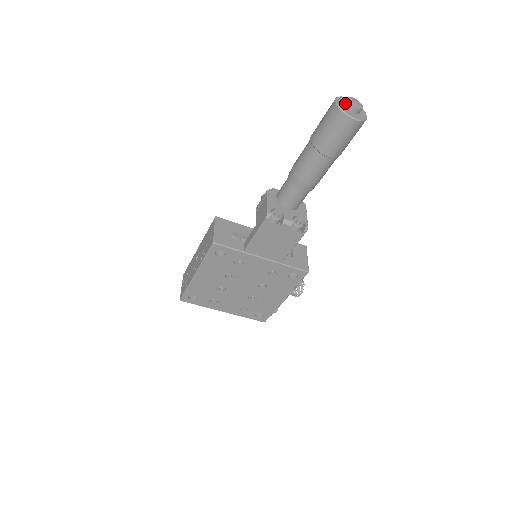
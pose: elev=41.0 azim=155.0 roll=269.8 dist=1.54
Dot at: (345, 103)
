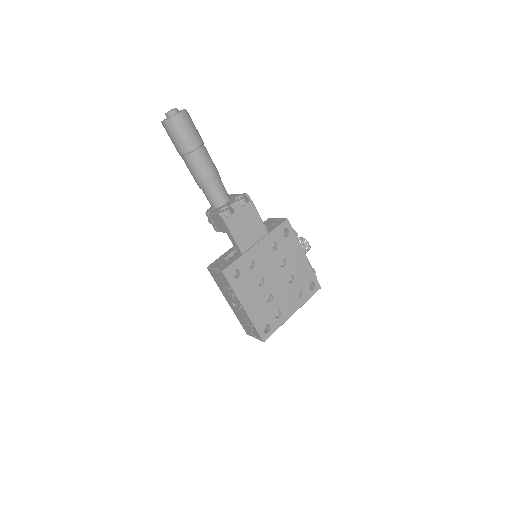
Dot at: (167, 117)
